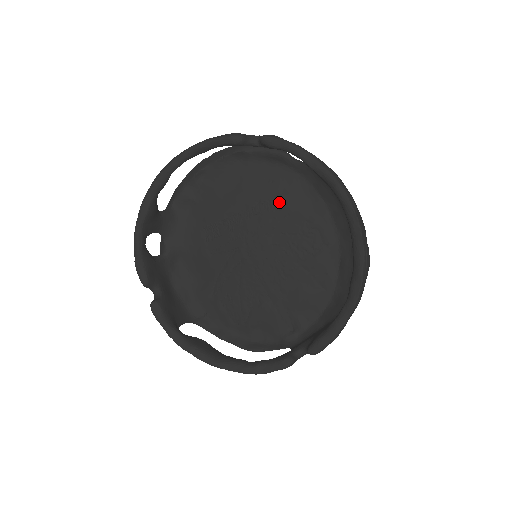
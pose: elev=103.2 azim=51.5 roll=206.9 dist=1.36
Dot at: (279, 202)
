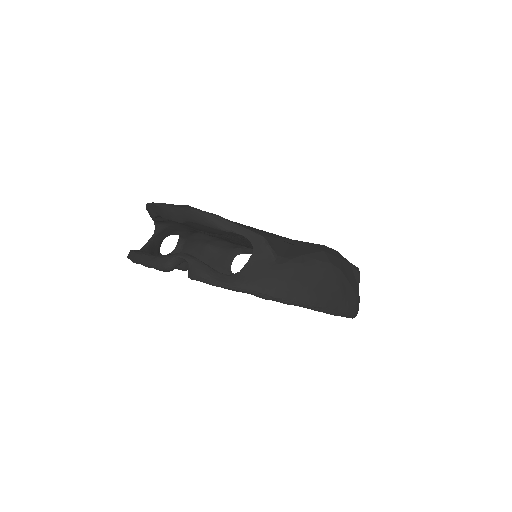
Dot at: occluded
